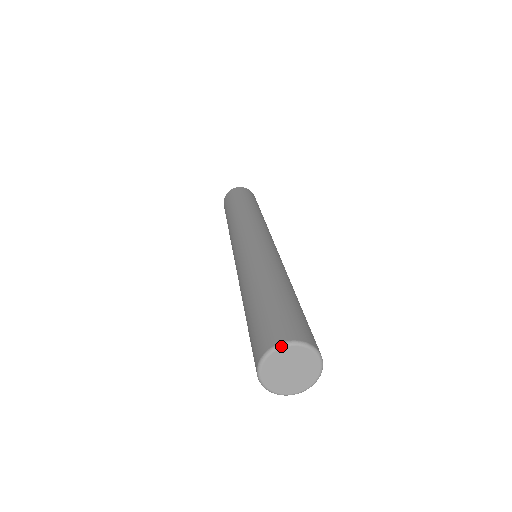
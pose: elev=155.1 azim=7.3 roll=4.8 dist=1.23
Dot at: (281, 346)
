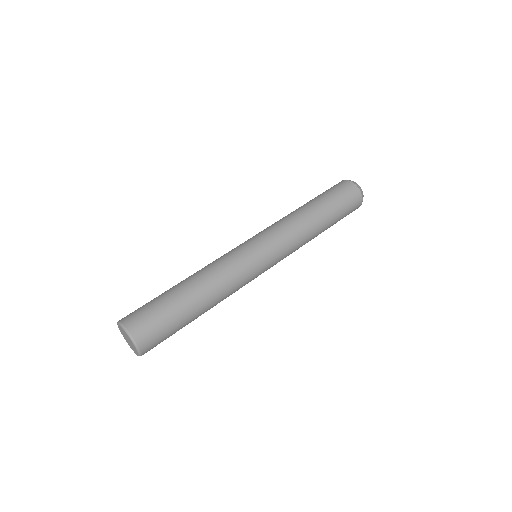
Dot at: (117, 323)
